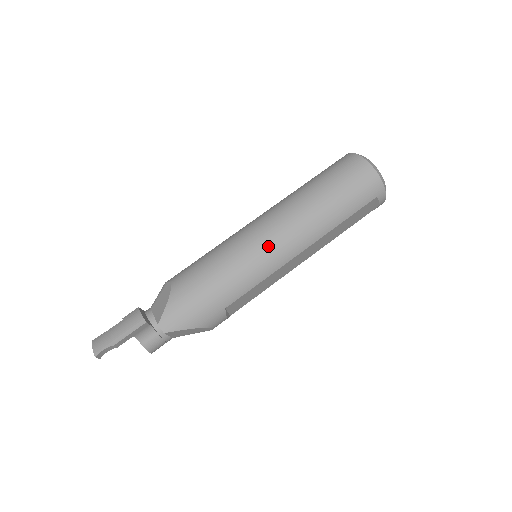
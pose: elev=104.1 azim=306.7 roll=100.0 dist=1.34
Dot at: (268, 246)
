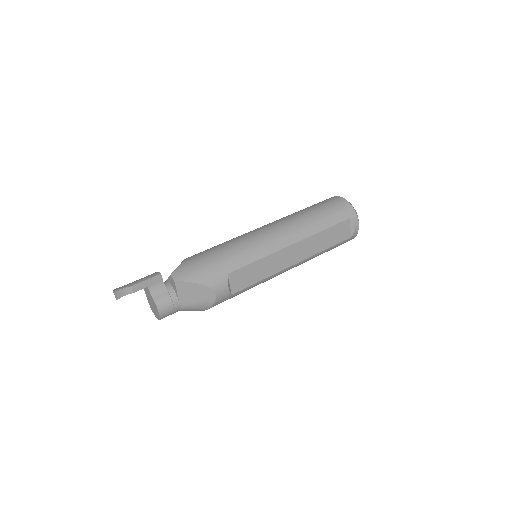
Dot at: (265, 235)
